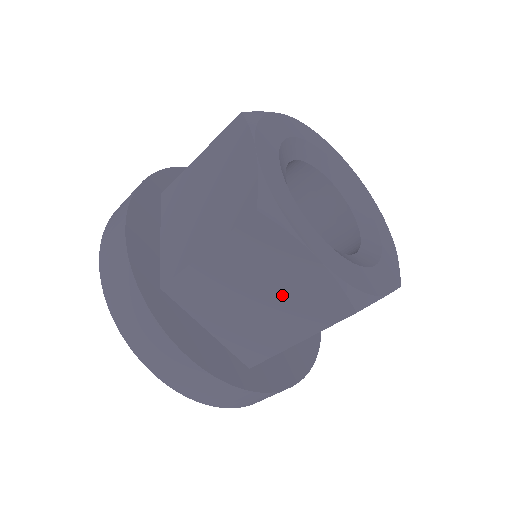
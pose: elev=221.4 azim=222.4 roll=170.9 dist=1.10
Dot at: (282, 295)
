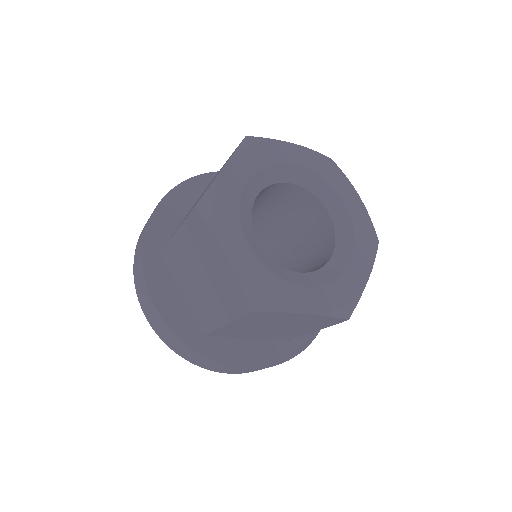
Dot at: (213, 280)
